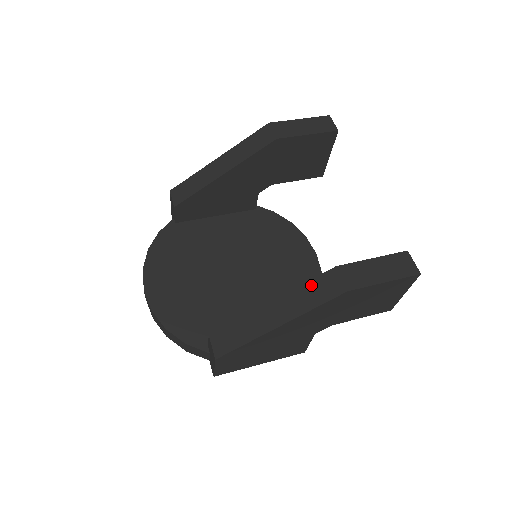
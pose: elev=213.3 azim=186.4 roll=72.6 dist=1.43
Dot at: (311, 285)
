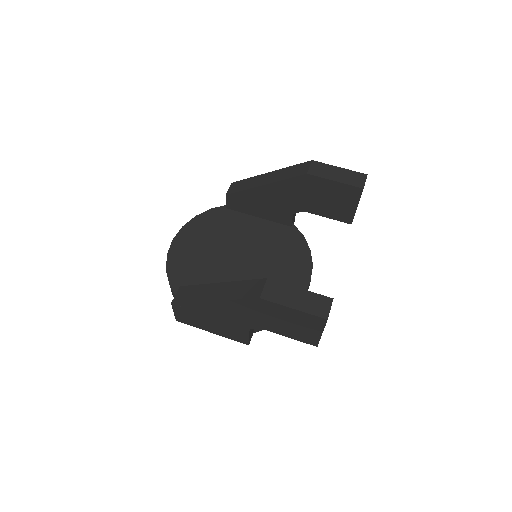
Dot at: (246, 283)
